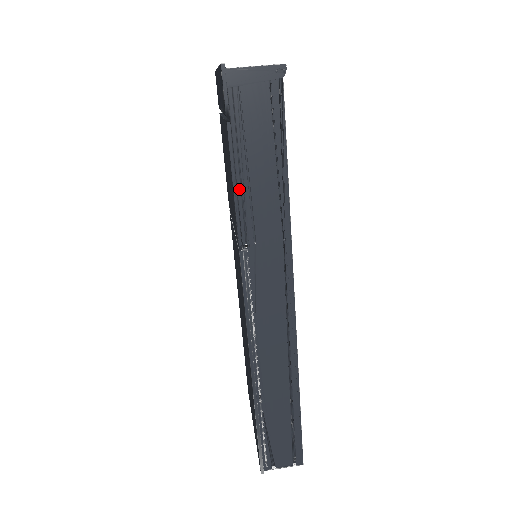
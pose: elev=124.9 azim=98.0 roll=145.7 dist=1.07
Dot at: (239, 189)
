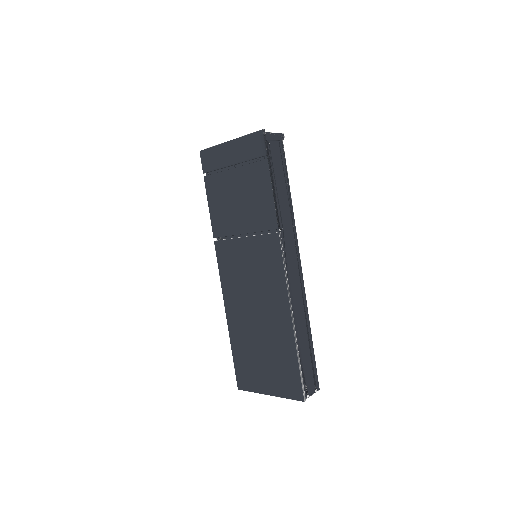
Dot at: (274, 196)
